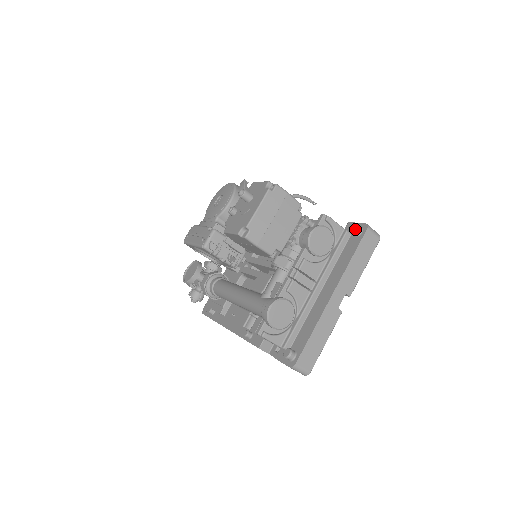
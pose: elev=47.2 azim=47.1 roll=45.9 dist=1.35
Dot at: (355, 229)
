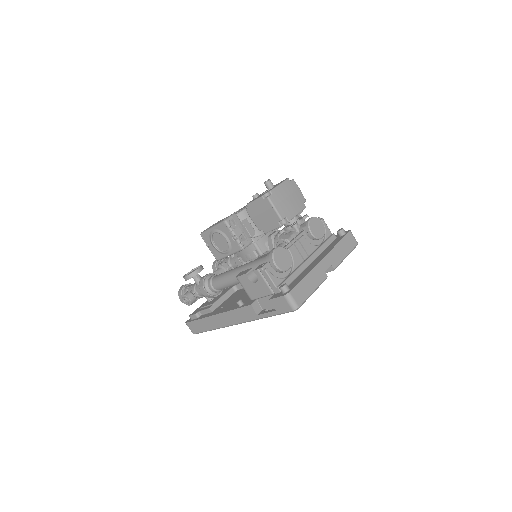
Dot at: (341, 229)
